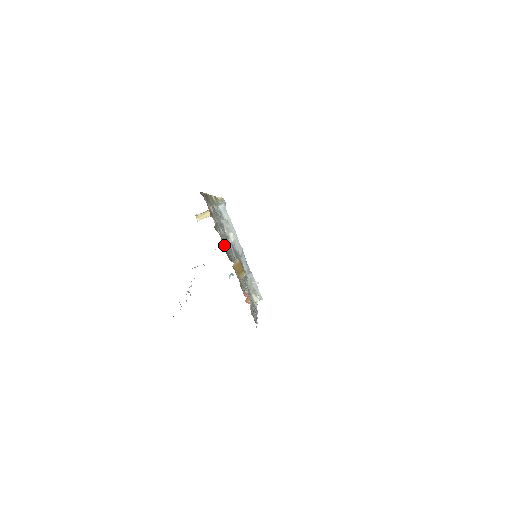
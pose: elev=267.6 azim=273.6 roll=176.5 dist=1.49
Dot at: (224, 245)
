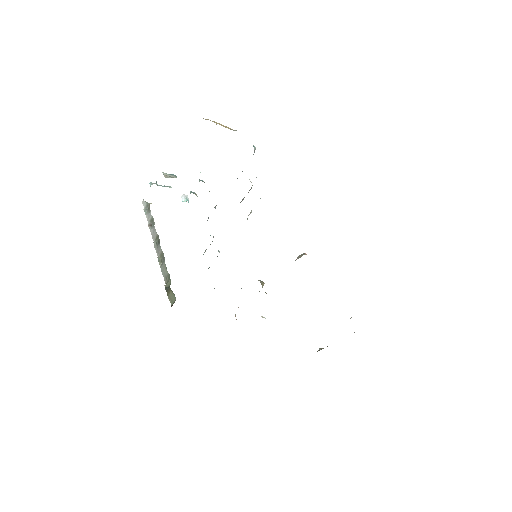
Dot at: occluded
